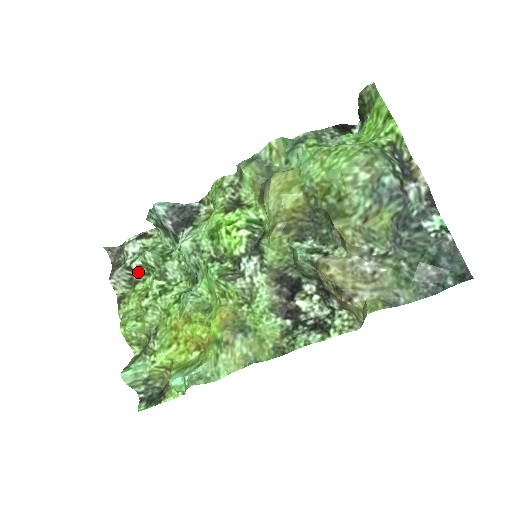
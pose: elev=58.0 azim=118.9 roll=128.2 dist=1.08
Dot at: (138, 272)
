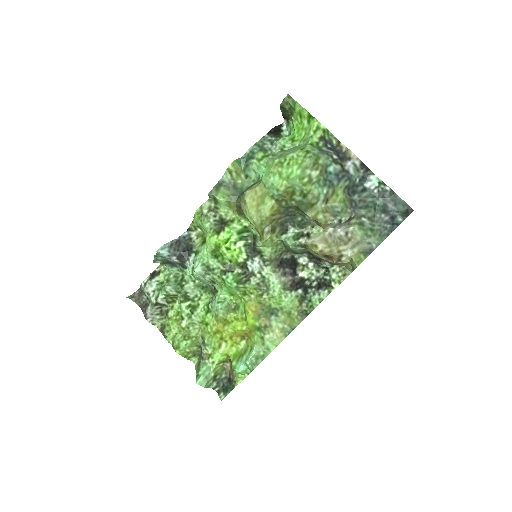
Dot at: (164, 303)
